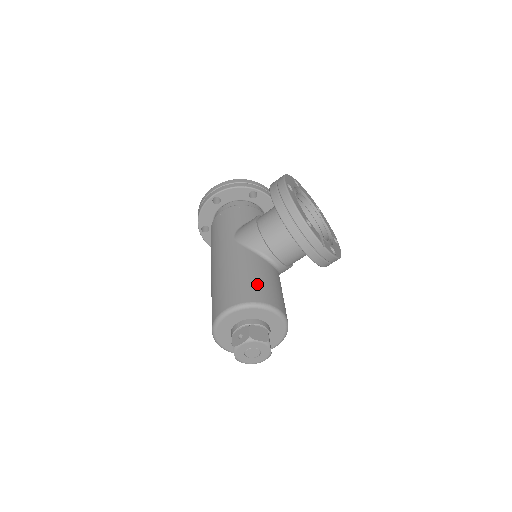
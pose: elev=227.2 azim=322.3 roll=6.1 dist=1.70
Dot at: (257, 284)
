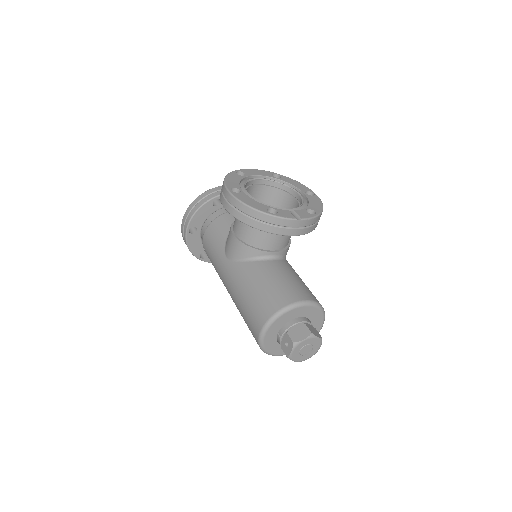
Dot at: (269, 292)
